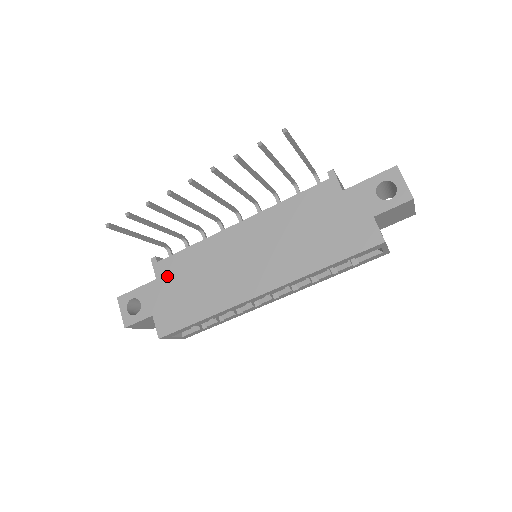
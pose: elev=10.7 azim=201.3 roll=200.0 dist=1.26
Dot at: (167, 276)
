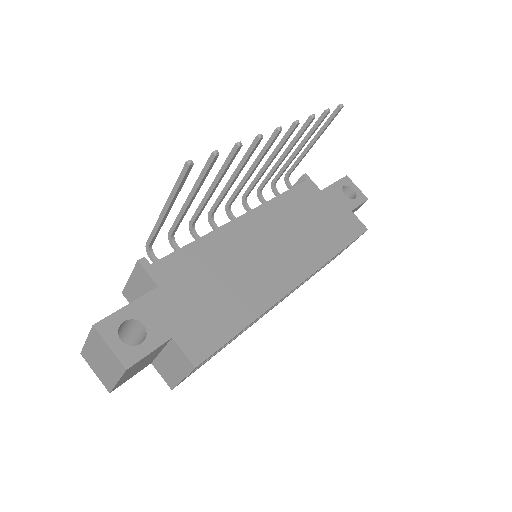
Dot at: (175, 280)
